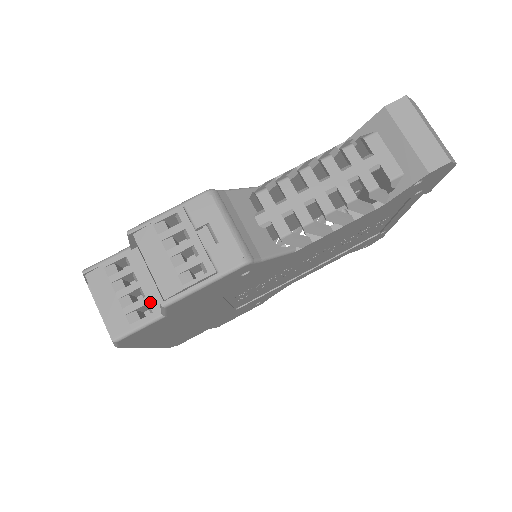
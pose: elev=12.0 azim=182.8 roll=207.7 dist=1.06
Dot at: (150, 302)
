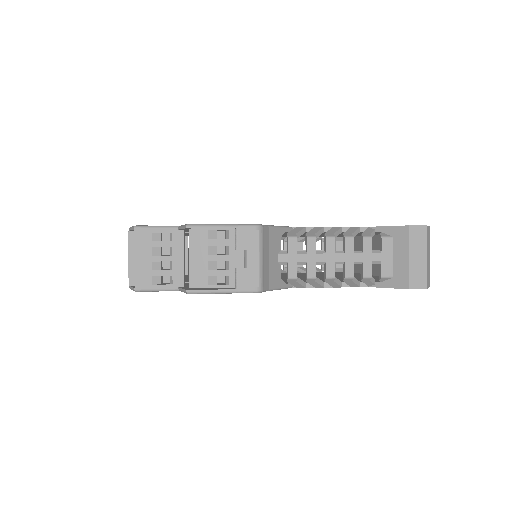
Dot at: (174, 276)
